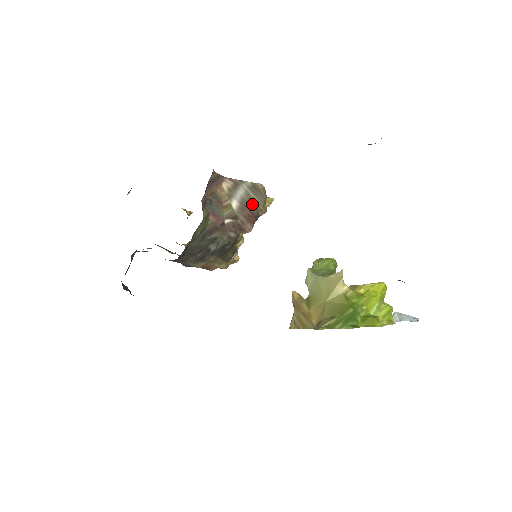
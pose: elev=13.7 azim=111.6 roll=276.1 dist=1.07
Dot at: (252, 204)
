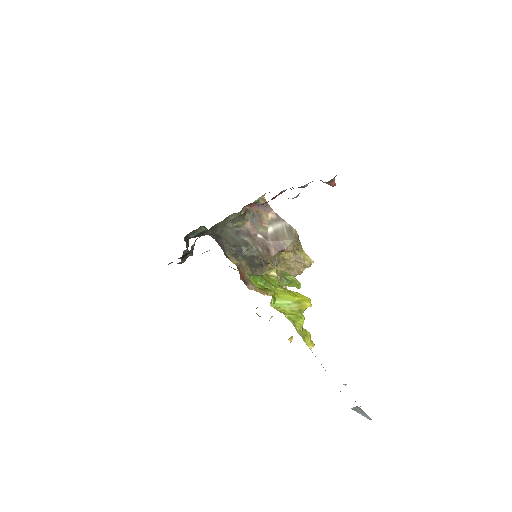
Dot at: (282, 238)
